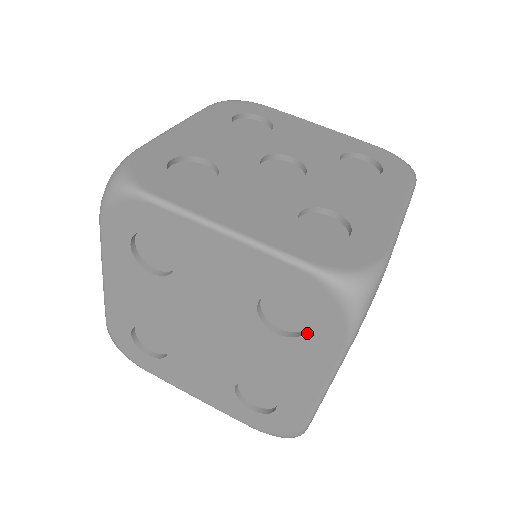
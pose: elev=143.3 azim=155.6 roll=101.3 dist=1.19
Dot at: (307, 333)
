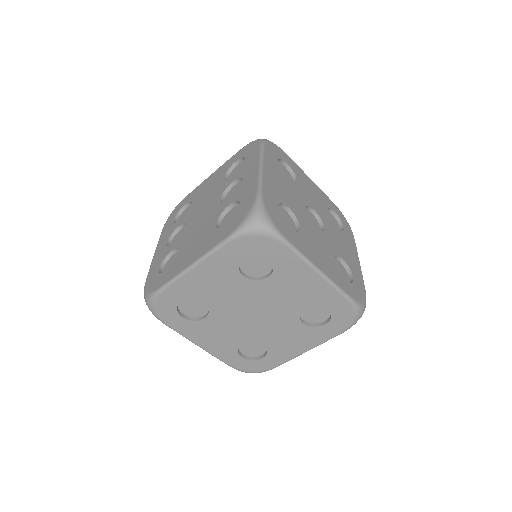
Dot at: (322, 326)
